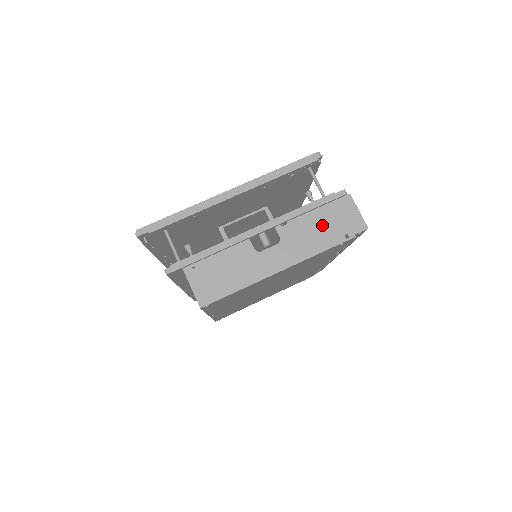
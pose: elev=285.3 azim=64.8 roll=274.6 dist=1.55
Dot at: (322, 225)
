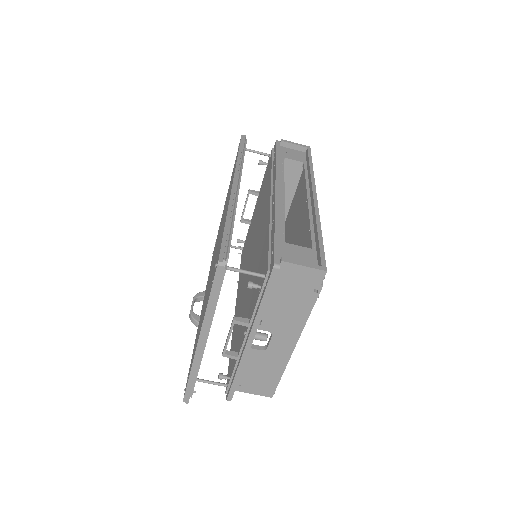
Dot at: (288, 300)
